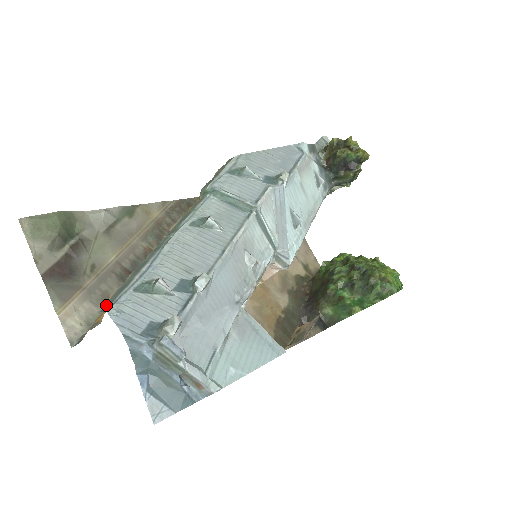
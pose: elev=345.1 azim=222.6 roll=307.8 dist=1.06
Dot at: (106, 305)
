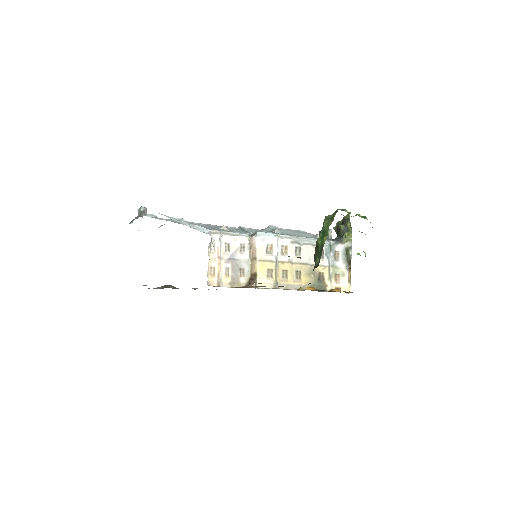
Dot at: occluded
